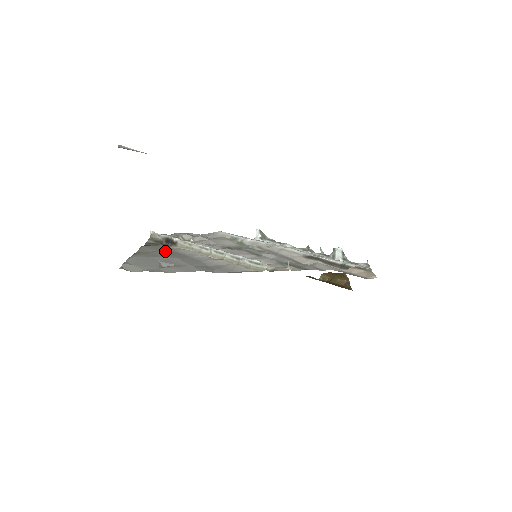
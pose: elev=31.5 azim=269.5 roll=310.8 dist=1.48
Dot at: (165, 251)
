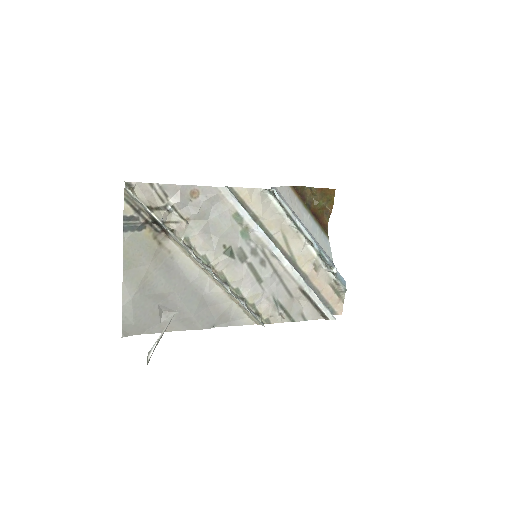
Dot at: (158, 262)
